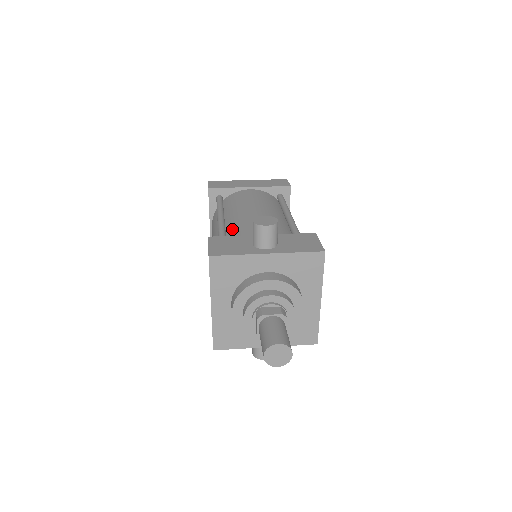
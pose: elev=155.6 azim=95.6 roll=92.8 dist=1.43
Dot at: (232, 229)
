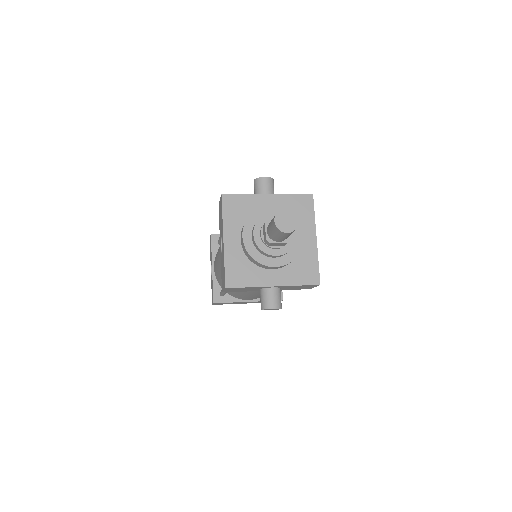
Dot at: occluded
